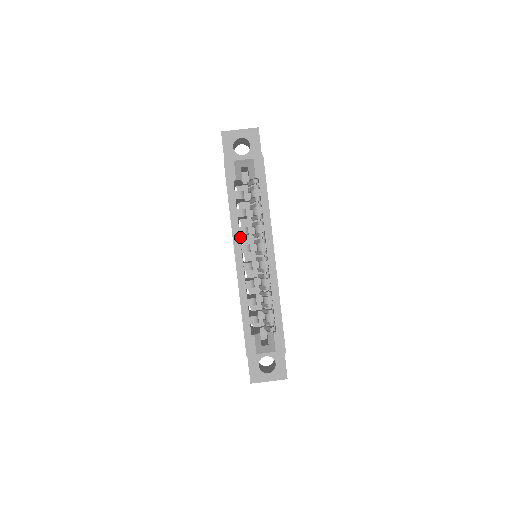
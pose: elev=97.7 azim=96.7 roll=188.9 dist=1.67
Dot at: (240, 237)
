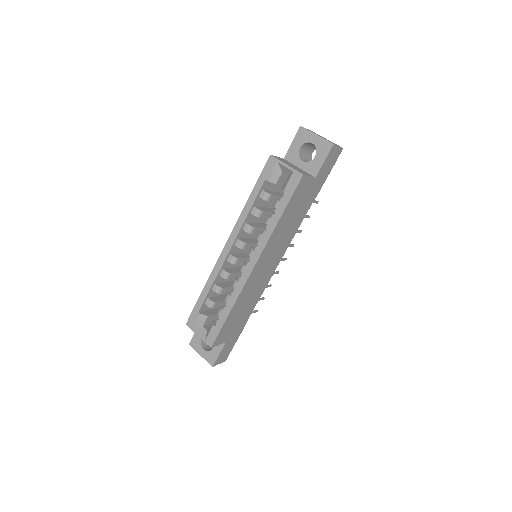
Dot at: occluded
